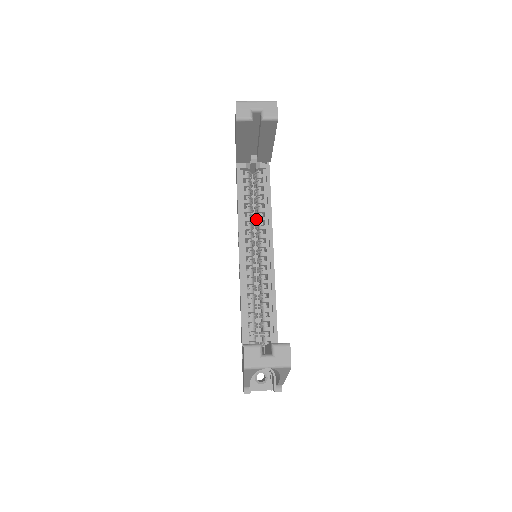
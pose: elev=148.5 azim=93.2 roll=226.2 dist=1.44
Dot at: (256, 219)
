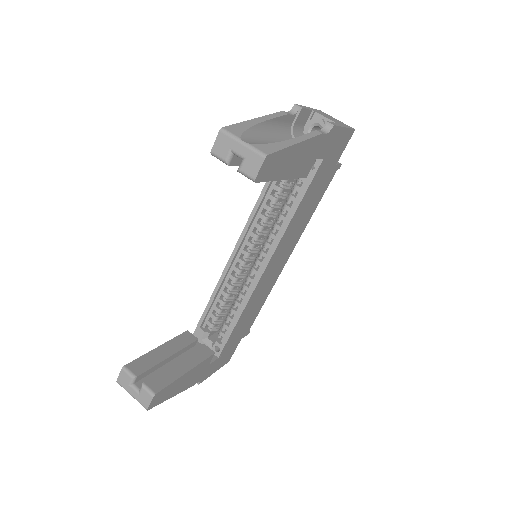
Dot at: occluded
